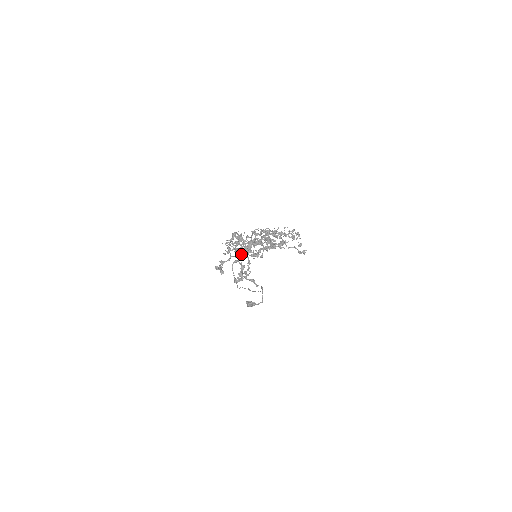
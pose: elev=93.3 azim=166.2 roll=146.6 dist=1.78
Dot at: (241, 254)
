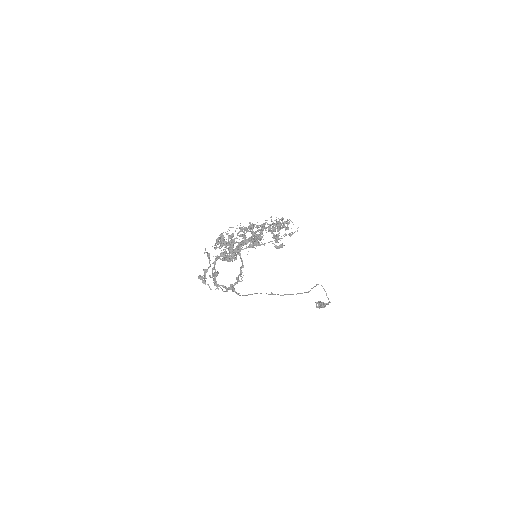
Dot at: (216, 259)
